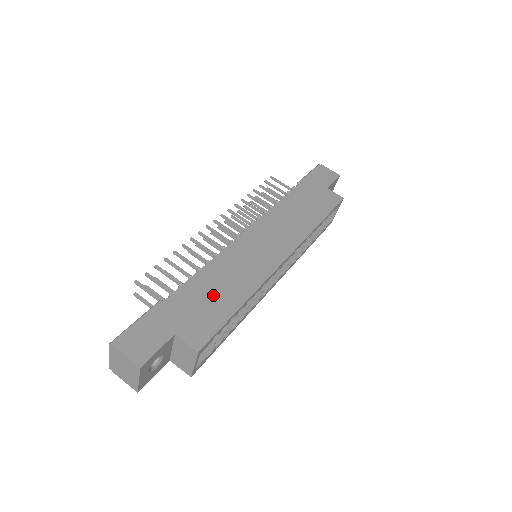
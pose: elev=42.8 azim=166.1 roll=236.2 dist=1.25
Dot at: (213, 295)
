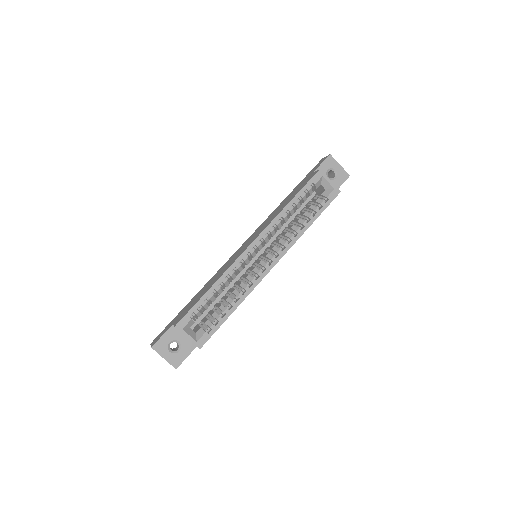
Dot at: (201, 293)
